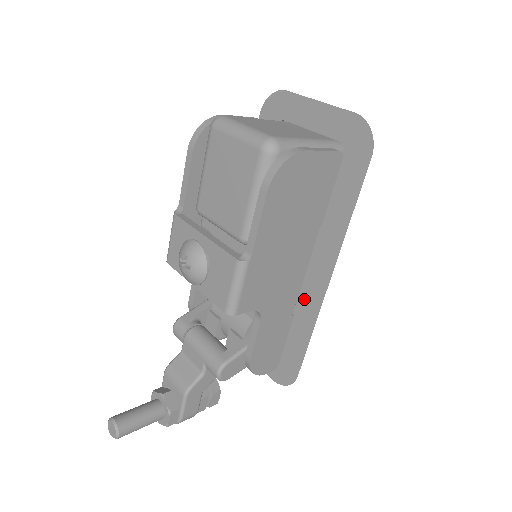
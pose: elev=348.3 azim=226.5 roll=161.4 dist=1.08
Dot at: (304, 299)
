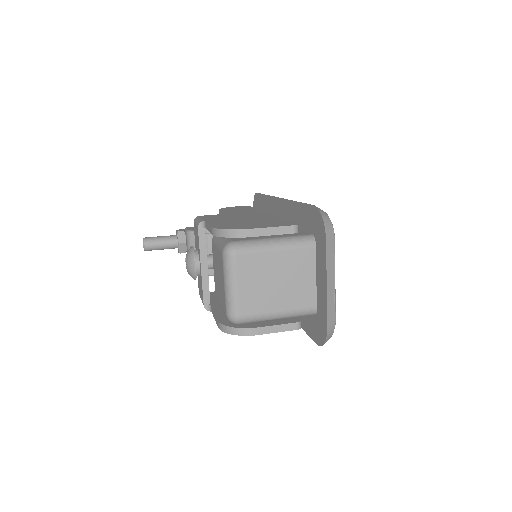
Dot at: occluded
